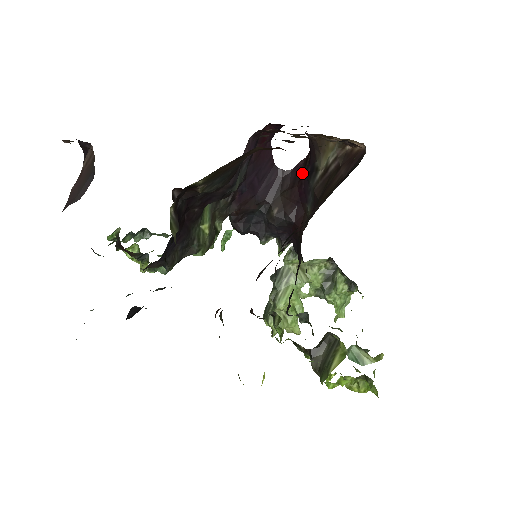
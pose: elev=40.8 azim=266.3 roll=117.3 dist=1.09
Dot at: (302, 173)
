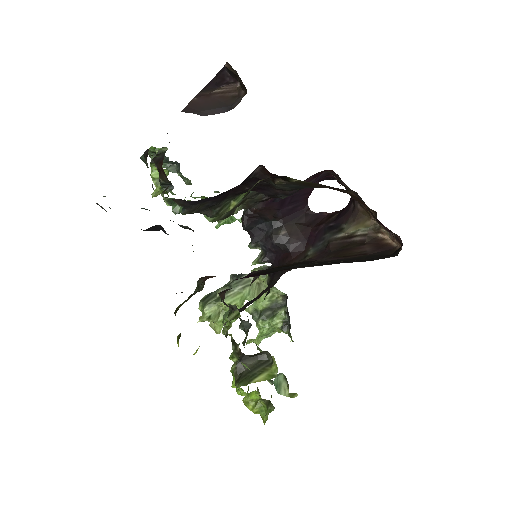
Dot at: (322, 222)
